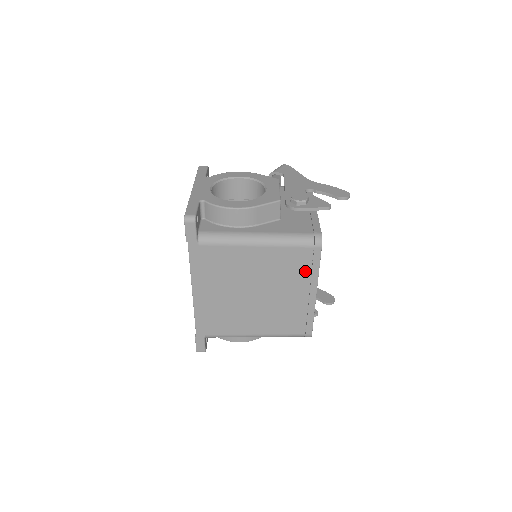
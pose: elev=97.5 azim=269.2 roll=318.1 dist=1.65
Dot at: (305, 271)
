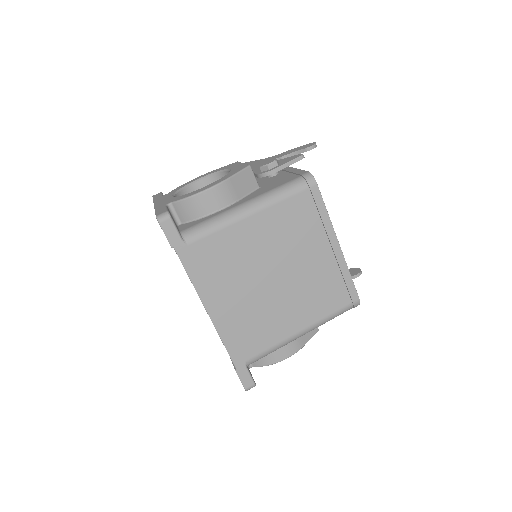
Dot at: (314, 222)
